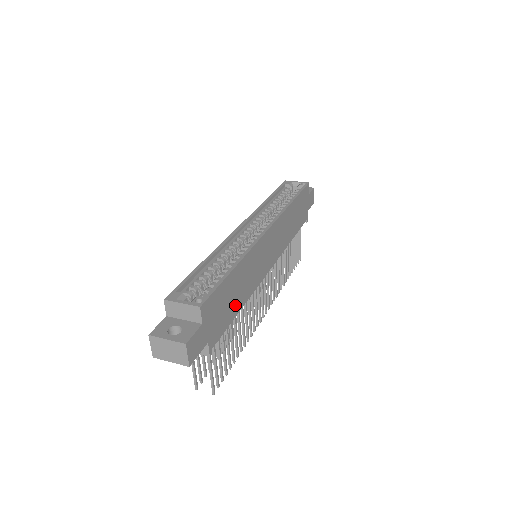
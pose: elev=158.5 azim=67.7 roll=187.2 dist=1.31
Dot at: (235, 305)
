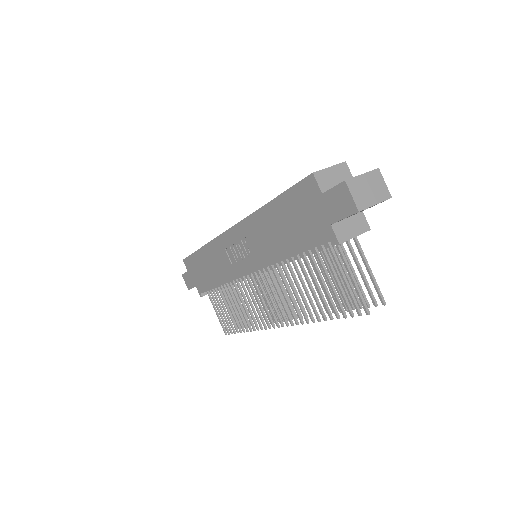
Dot at: occluded
